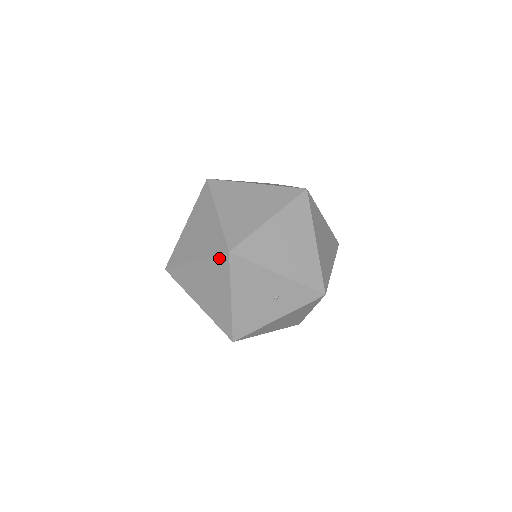
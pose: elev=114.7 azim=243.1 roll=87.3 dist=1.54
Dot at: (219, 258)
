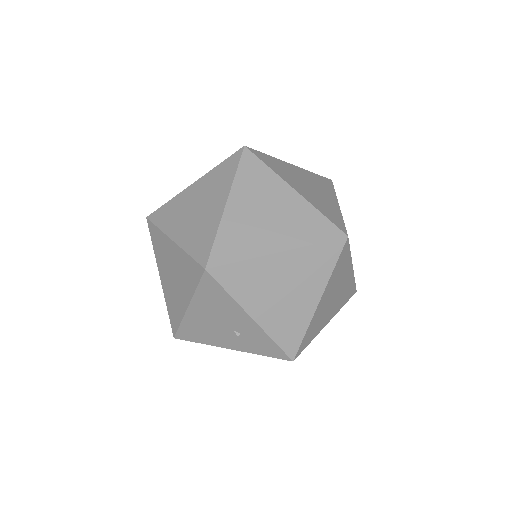
Dot at: (194, 264)
